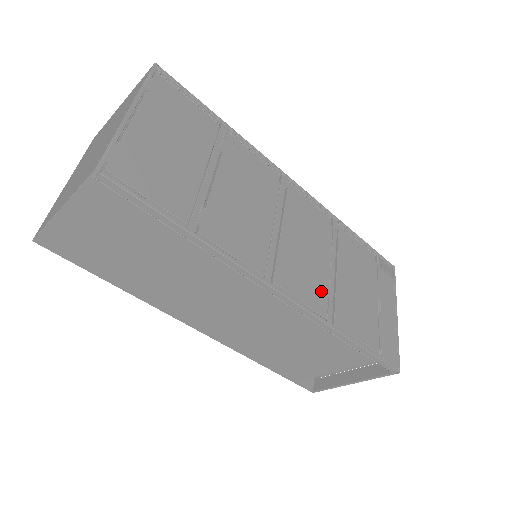
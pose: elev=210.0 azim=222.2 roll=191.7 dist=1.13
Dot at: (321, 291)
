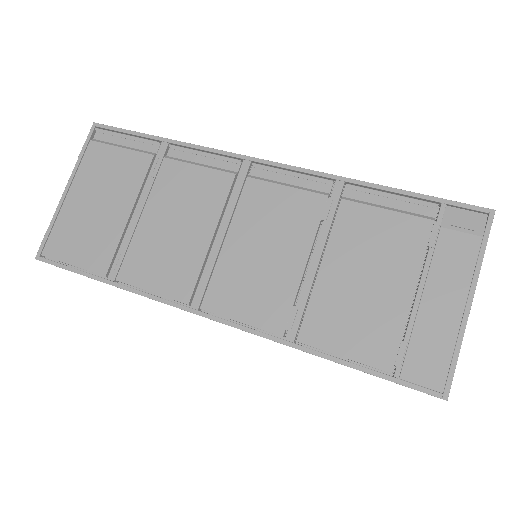
Dot at: (280, 301)
